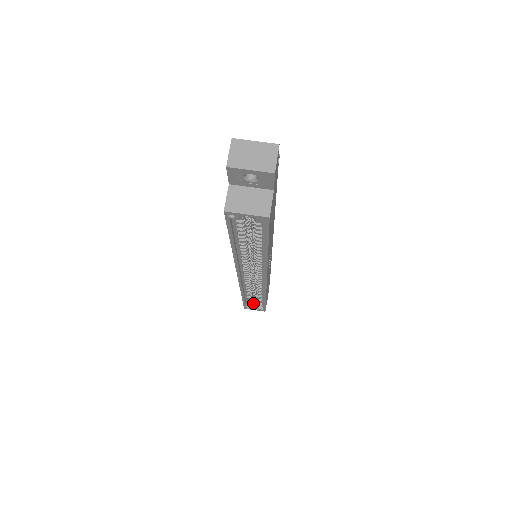
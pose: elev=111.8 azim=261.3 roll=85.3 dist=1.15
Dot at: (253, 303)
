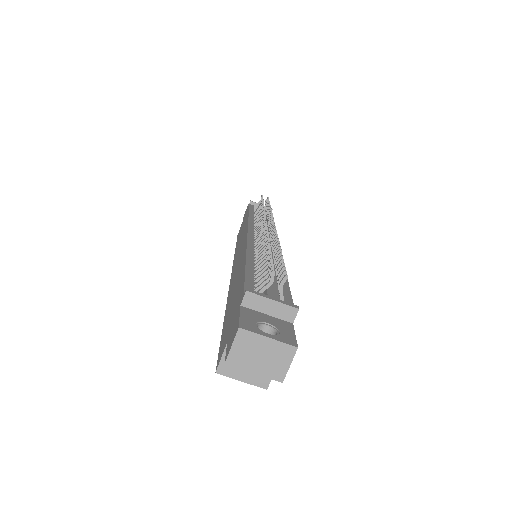
Dot at: occluded
